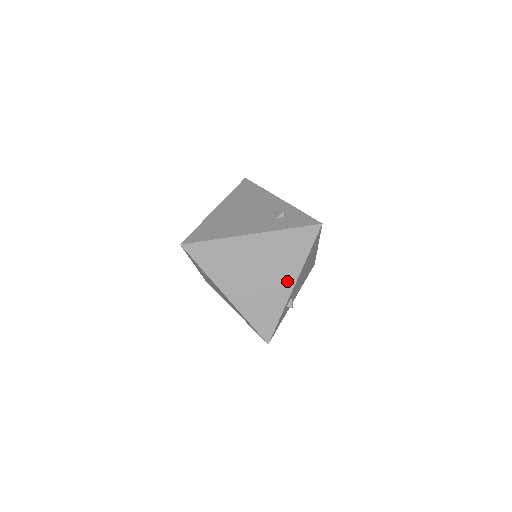
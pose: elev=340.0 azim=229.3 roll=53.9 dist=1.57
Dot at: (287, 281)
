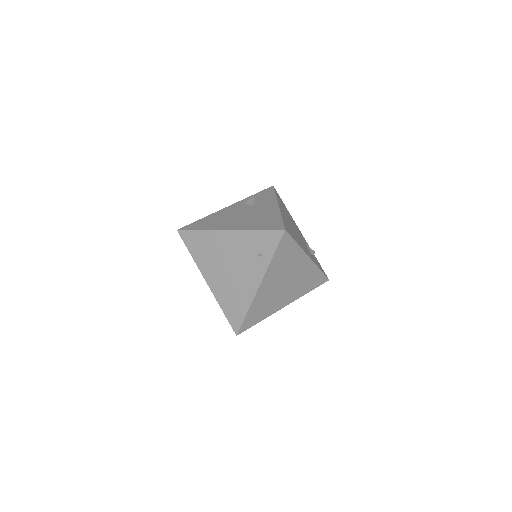
Dot at: (287, 300)
